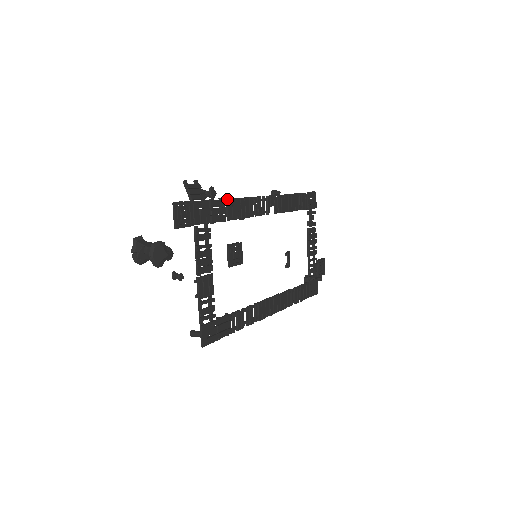
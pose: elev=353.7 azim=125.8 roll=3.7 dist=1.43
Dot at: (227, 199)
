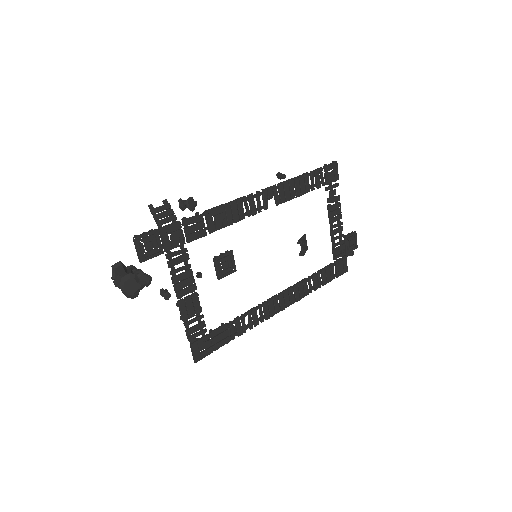
Dot at: (205, 212)
